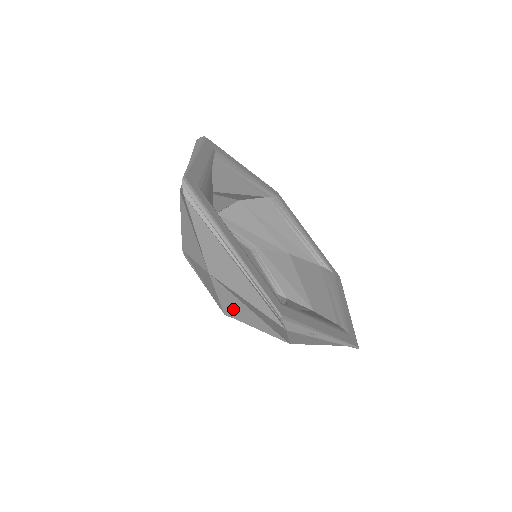
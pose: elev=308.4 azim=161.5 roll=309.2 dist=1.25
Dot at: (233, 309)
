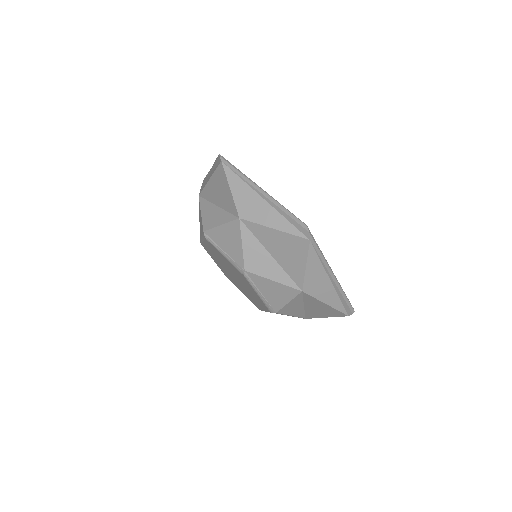
Dot at: (289, 308)
